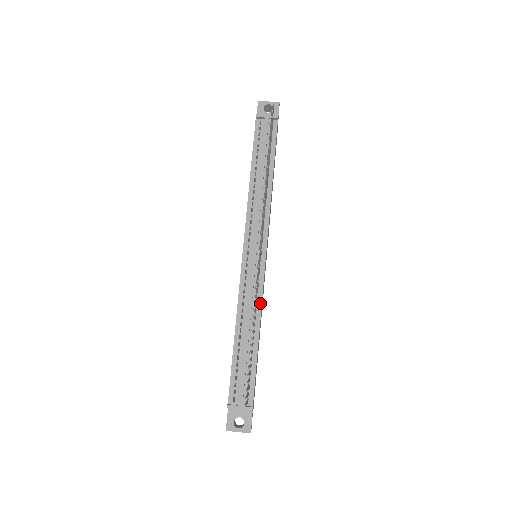
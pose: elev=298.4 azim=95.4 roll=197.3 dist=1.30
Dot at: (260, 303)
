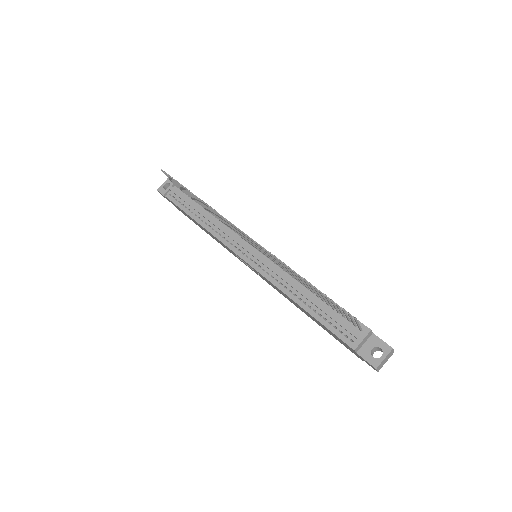
Dot at: occluded
